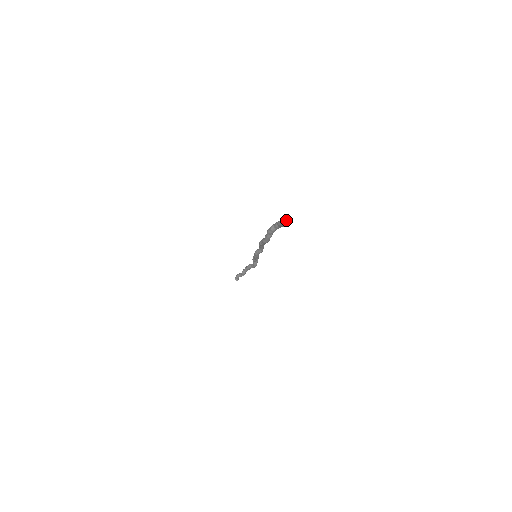
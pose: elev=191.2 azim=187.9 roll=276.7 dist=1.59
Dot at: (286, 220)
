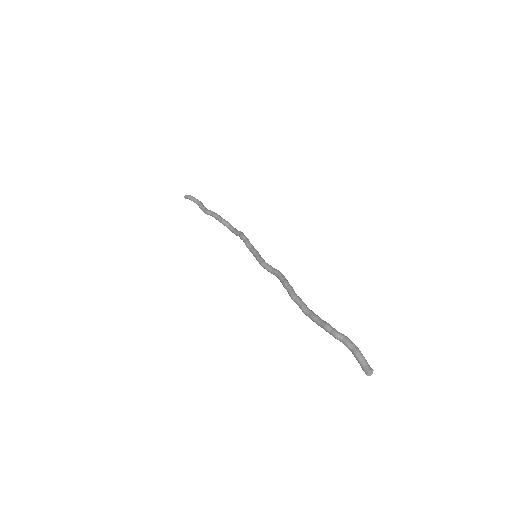
Dot at: (372, 370)
